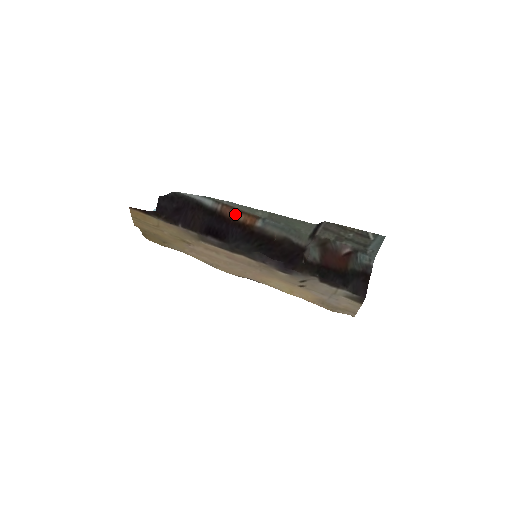
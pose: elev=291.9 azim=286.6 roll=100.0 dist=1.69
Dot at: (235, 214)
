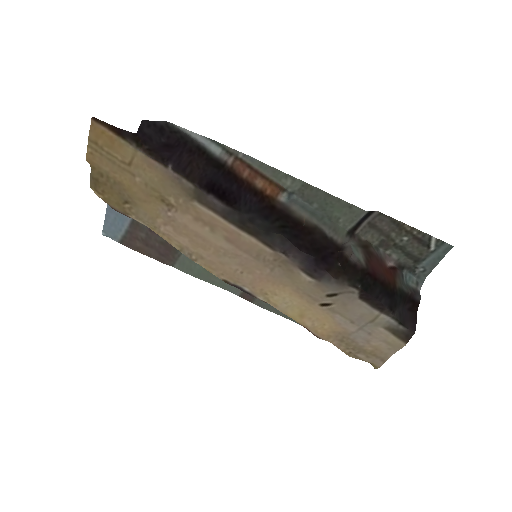
Dot at: (251, 176)
